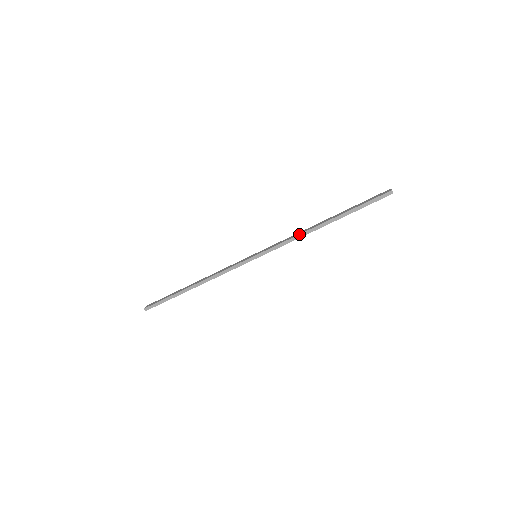
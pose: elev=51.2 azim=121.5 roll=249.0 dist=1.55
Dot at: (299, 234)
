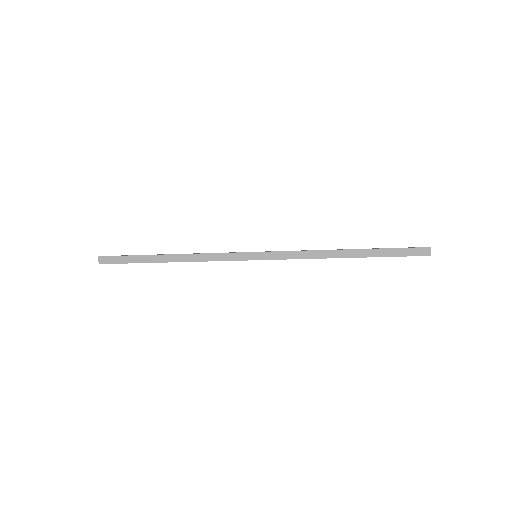
Dot at: occluded
